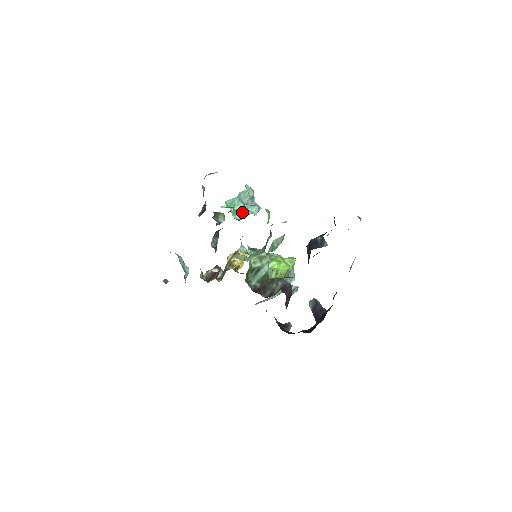
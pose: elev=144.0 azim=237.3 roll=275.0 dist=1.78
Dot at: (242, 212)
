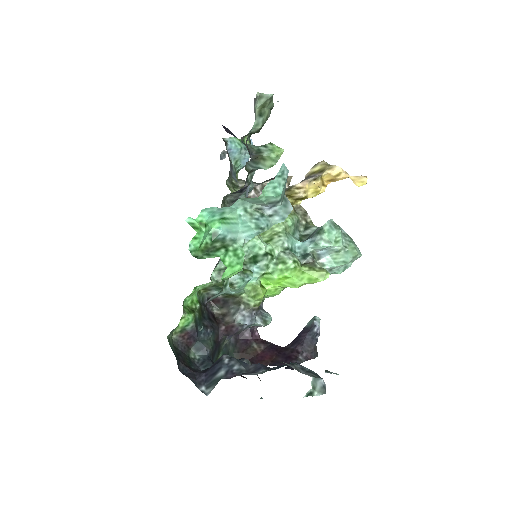
Dot at: (231, 226)
